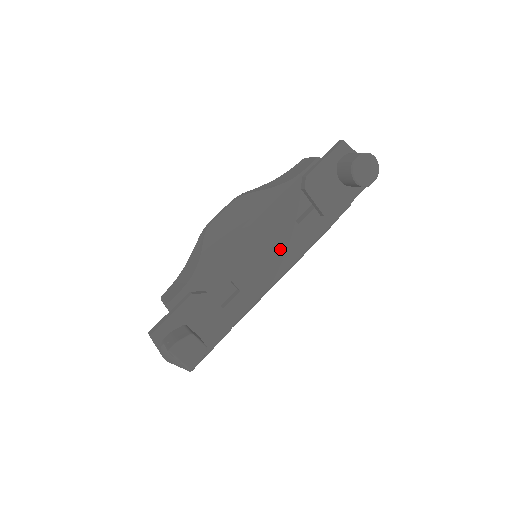
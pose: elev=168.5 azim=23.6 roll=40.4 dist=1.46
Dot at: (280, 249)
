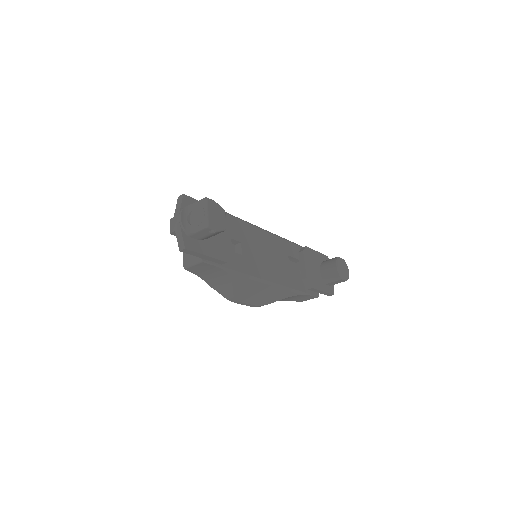
Dot at: (274, 265)
